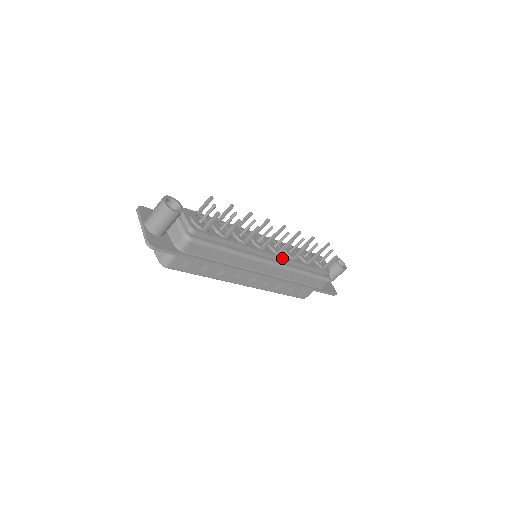
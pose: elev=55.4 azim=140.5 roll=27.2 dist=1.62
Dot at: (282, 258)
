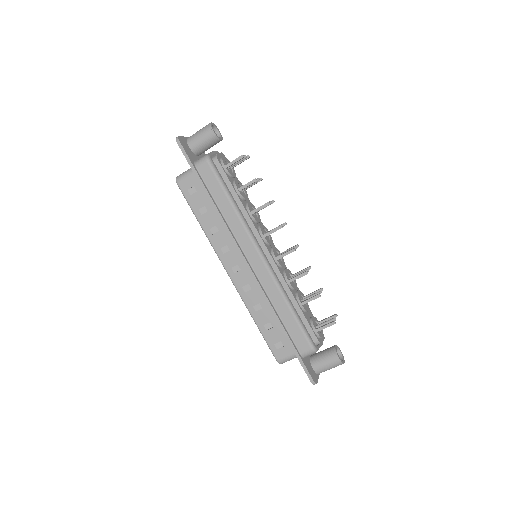
Dot at: (276, 265)
